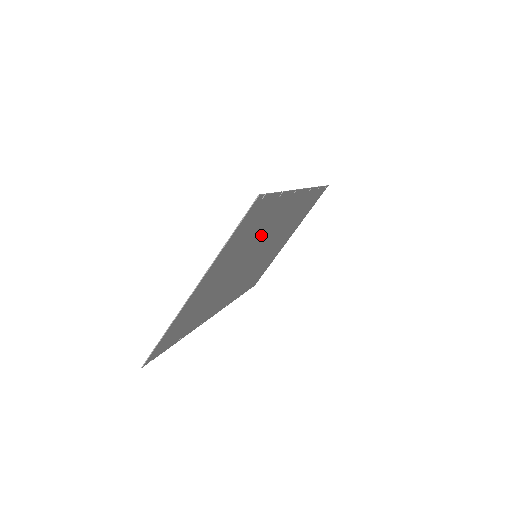
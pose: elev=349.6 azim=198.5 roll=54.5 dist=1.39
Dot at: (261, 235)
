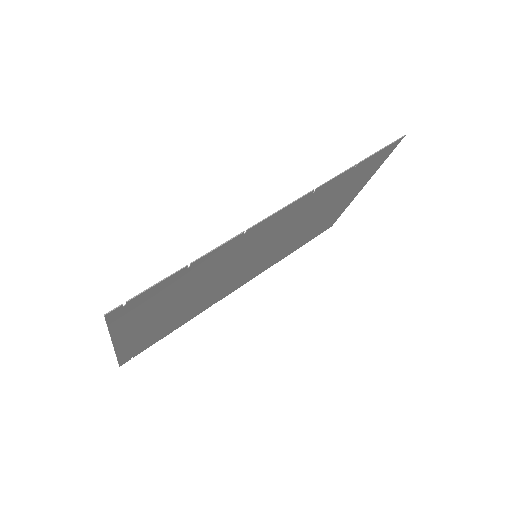
Dot at: (221, 266)
